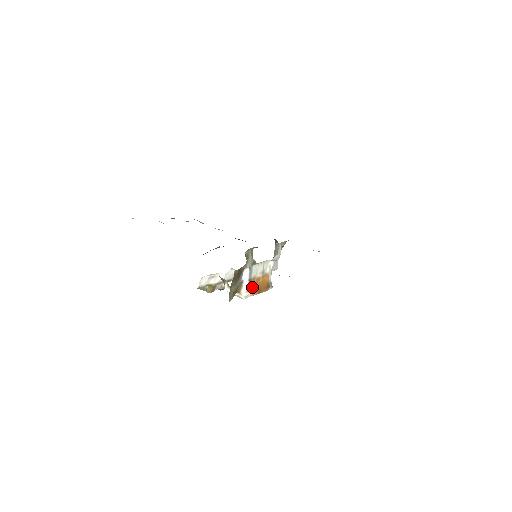
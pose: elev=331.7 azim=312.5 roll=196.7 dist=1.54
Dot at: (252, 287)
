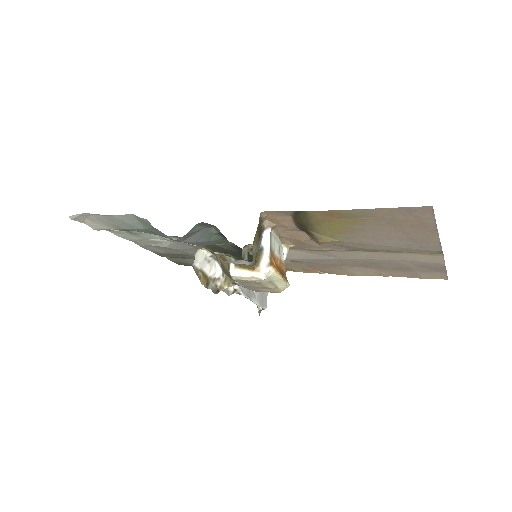
Dot at: (274, 261)
